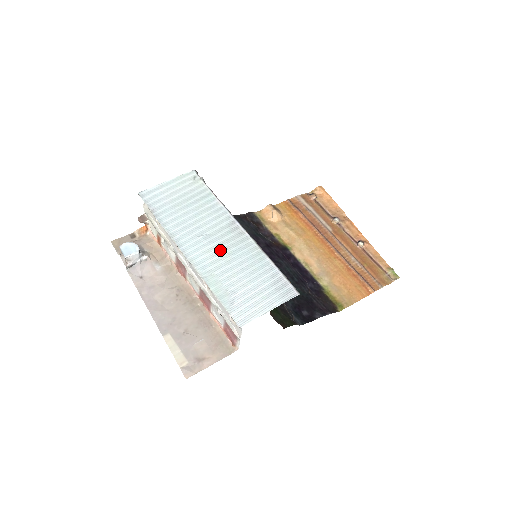
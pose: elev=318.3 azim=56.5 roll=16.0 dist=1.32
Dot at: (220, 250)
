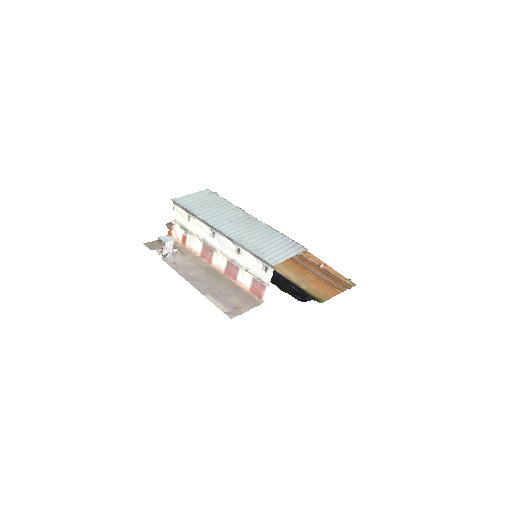
Dot at: (243, 228)
